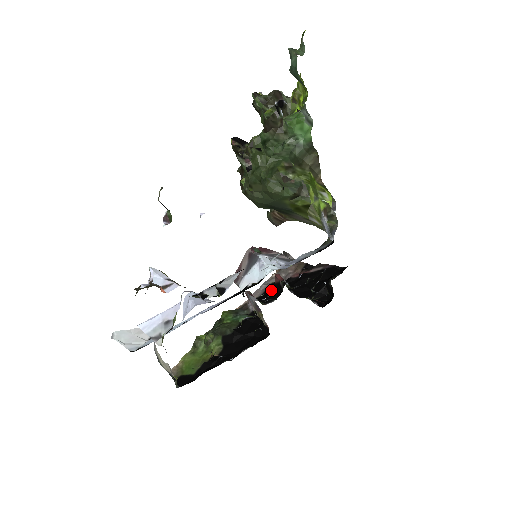
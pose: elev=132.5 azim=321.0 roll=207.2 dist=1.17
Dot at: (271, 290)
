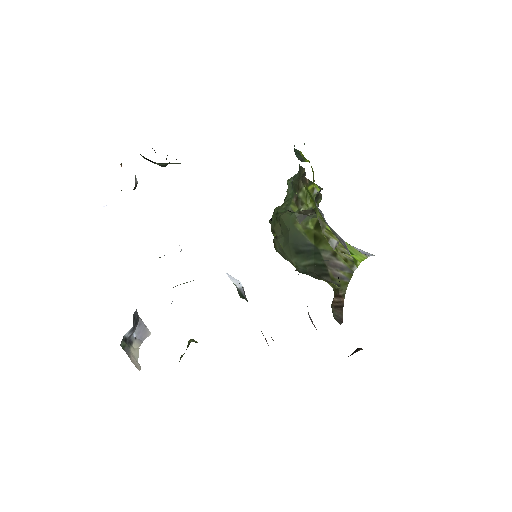
Dot at: occluded
